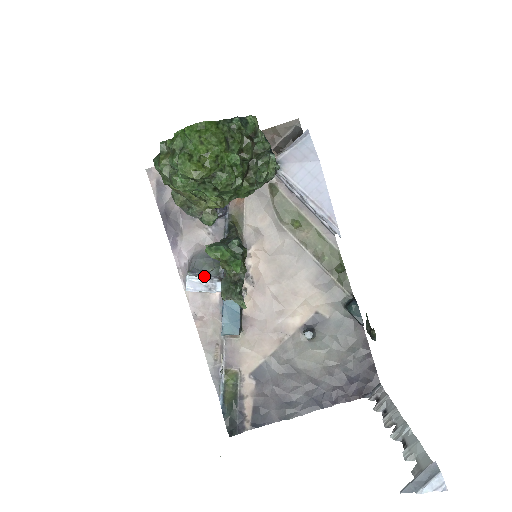
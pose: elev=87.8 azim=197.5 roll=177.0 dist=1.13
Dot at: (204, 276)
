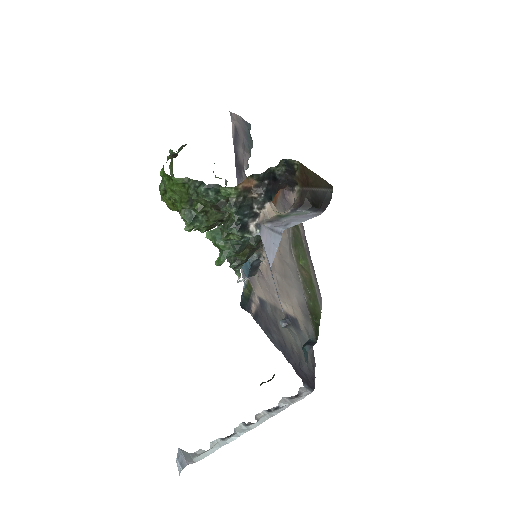
Dot at: occluded
